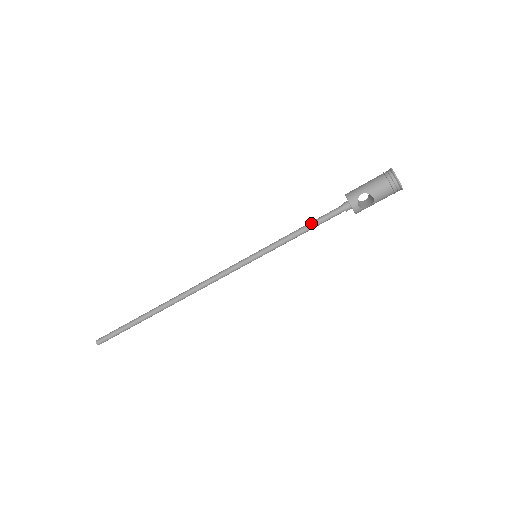
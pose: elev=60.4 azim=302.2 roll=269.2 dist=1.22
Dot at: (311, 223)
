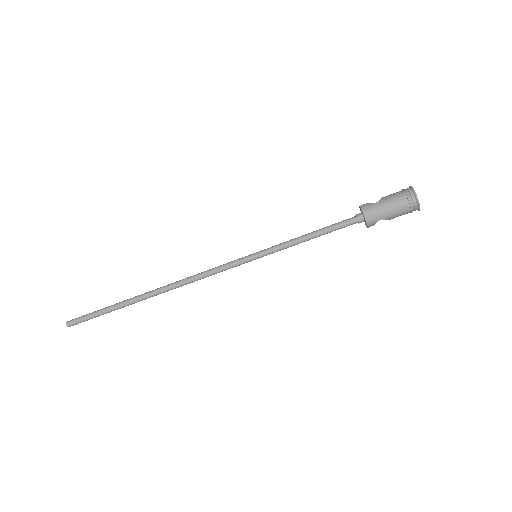
Dot at: (321, 233)
